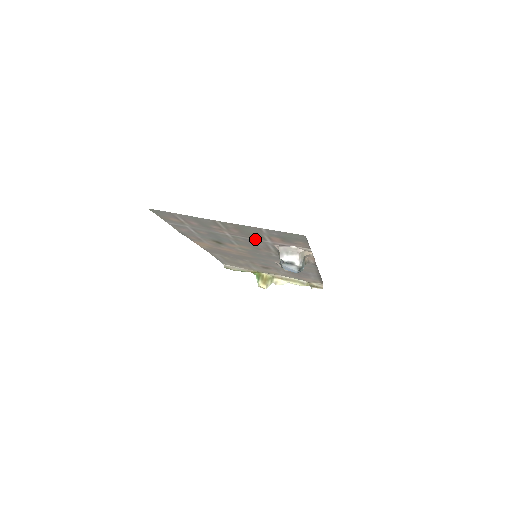
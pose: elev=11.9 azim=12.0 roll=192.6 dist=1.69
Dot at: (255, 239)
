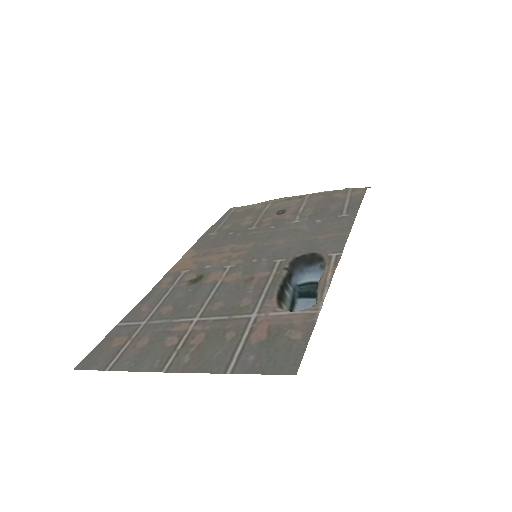
Dot at: (234, 317)
